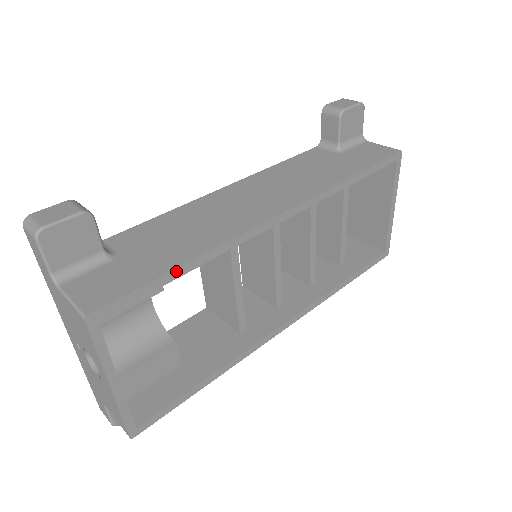
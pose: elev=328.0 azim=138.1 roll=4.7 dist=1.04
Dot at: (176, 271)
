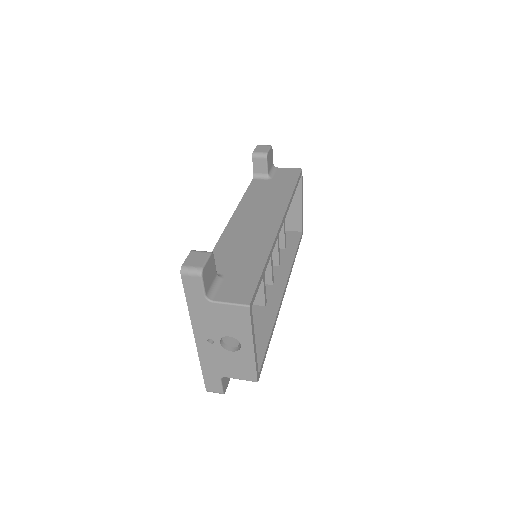
Dot at: (264, 269)
